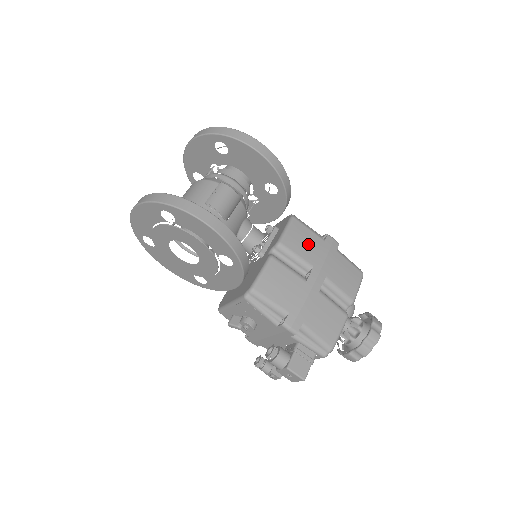
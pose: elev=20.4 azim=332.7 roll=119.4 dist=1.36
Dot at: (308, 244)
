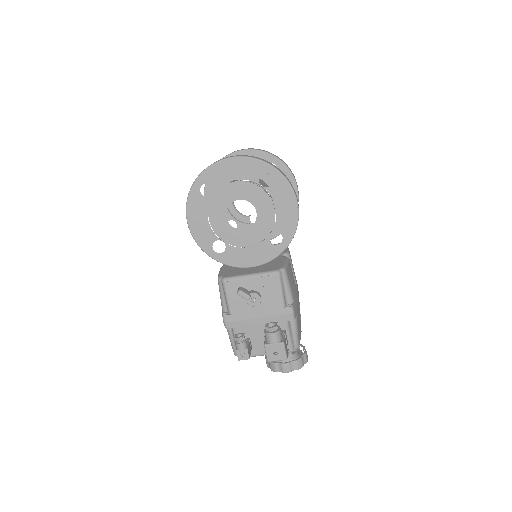
Dot at: occluded
